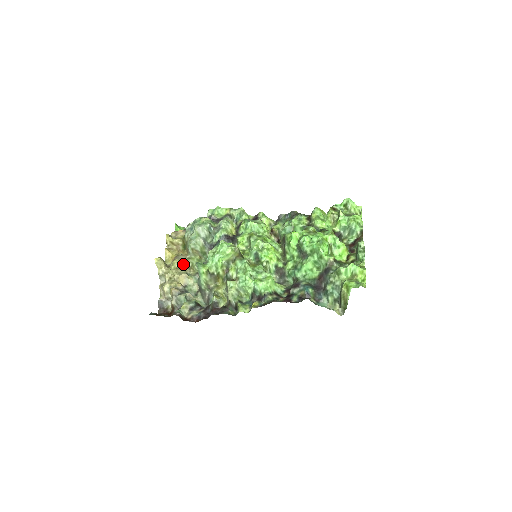
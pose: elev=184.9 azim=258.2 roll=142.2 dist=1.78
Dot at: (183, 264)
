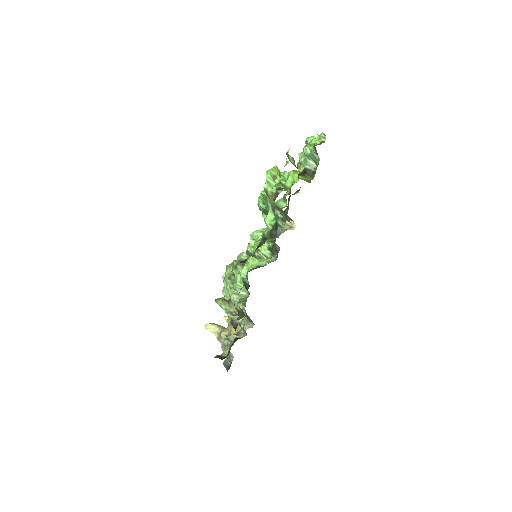
Dot at: occluded
